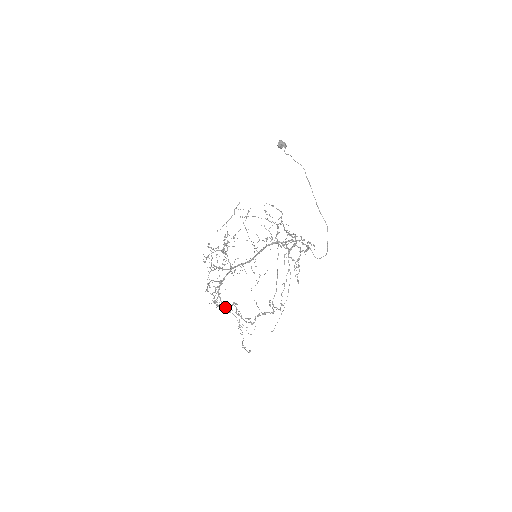
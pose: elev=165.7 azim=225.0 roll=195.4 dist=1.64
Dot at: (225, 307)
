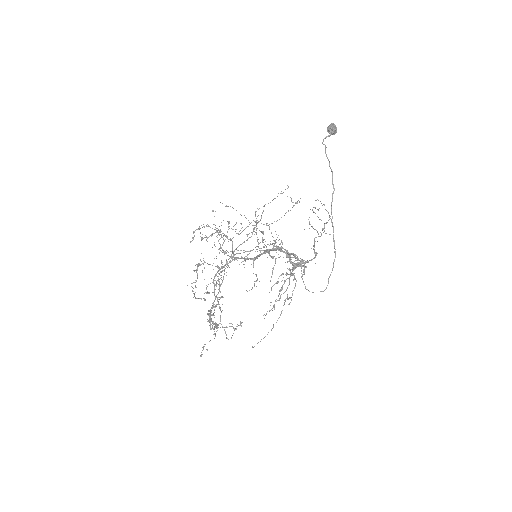
Dot at: (195, 297)
